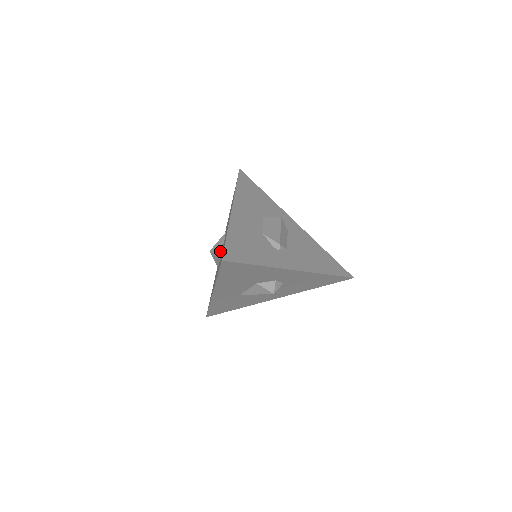
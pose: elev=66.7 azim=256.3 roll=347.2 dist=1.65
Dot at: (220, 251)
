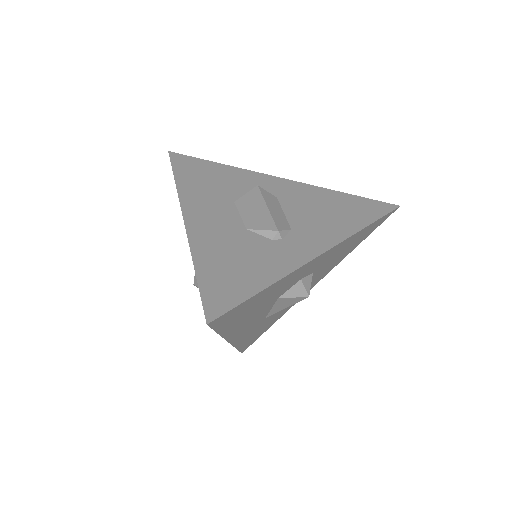
Dot at: occluded
